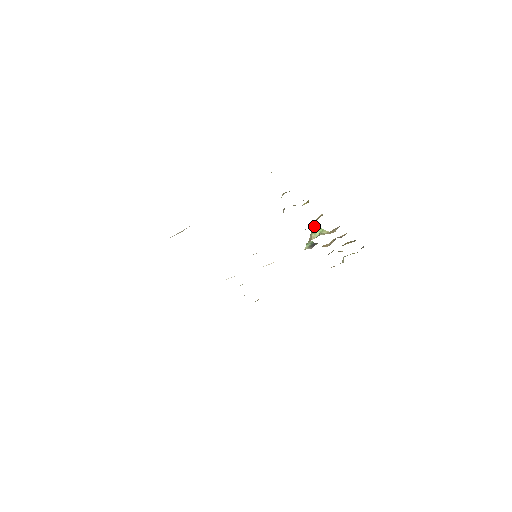
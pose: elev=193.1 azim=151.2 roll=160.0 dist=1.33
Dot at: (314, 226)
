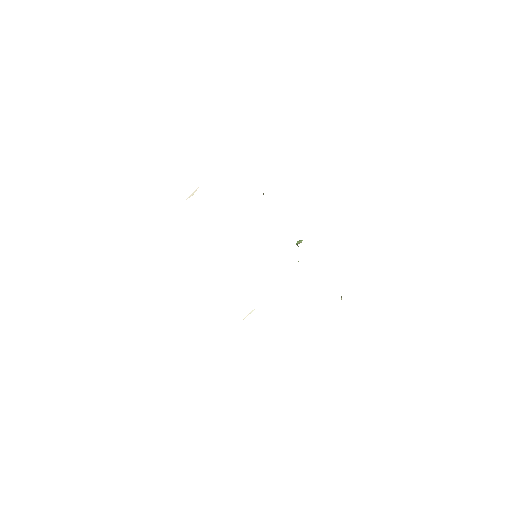
Dot at: (298, 241)
